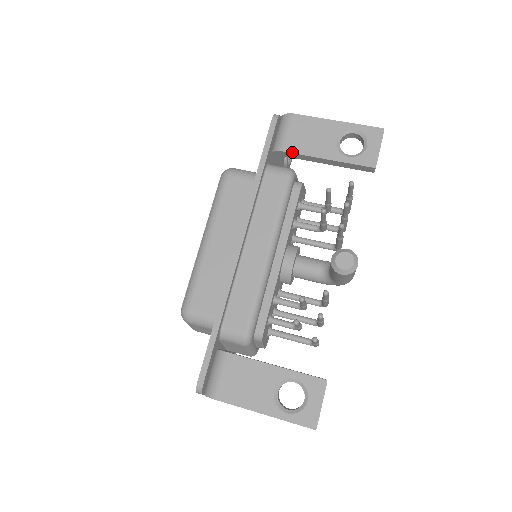
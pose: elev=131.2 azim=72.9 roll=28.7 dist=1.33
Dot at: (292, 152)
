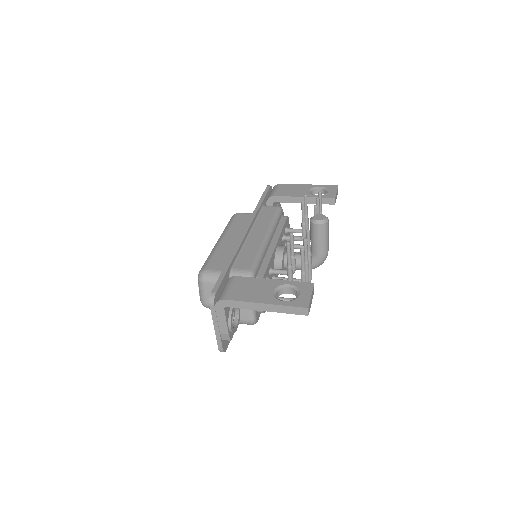
Dot at: (281, 196)
